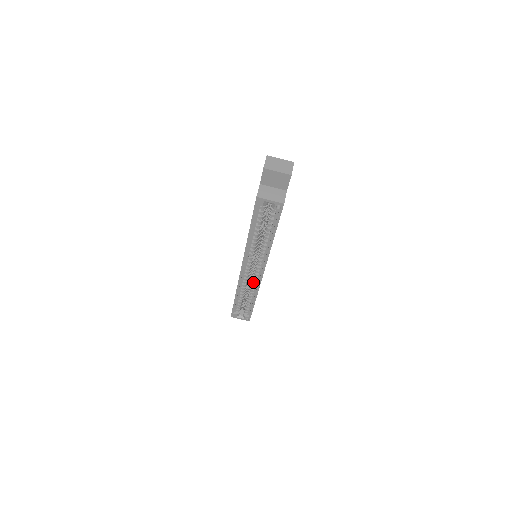
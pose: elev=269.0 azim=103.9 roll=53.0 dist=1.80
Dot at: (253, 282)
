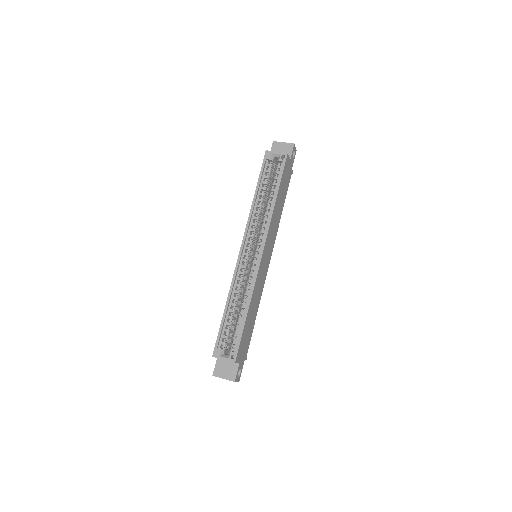
Dot at: (249, 279)
